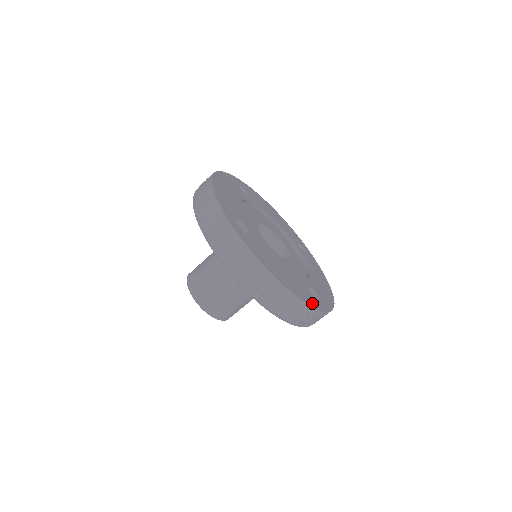
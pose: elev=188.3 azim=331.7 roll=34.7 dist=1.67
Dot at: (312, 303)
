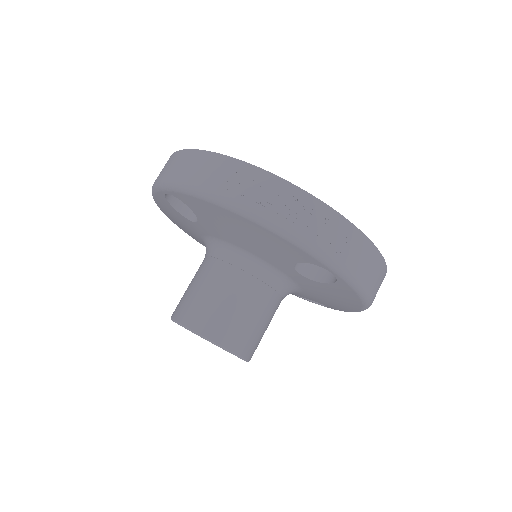
Dot at: occluded
